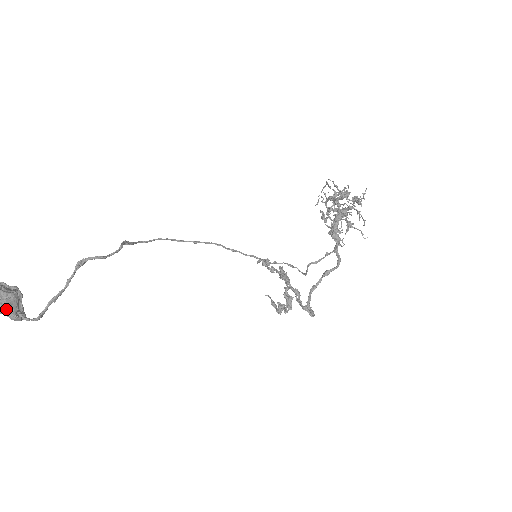
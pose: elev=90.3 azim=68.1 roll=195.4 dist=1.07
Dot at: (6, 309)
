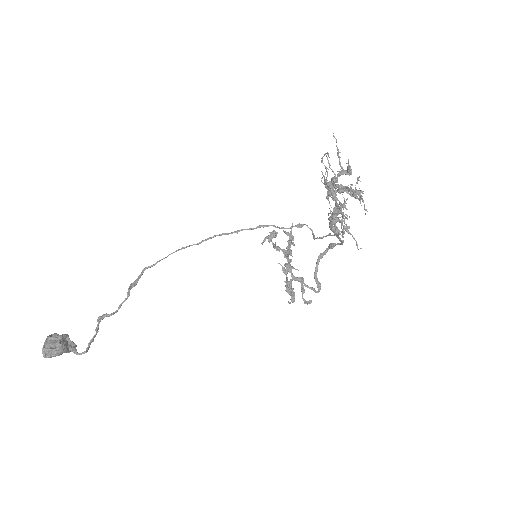
Dot at: occluded
